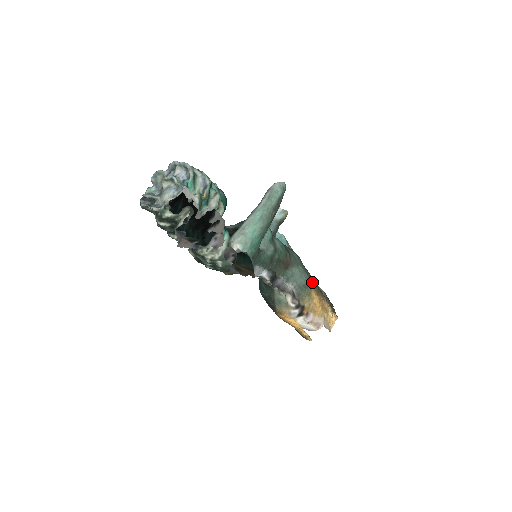
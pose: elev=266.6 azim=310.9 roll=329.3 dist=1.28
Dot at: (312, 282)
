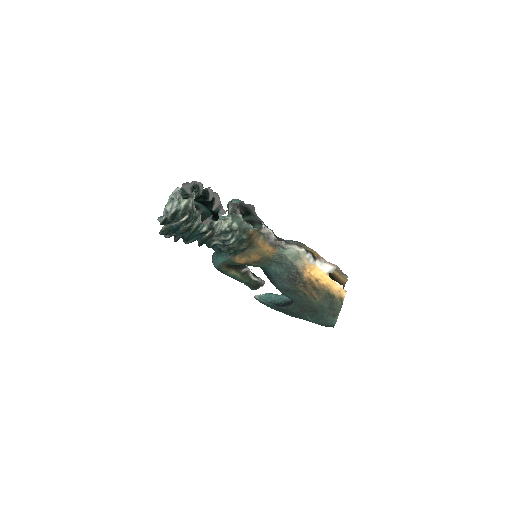
Dot at: occluded
